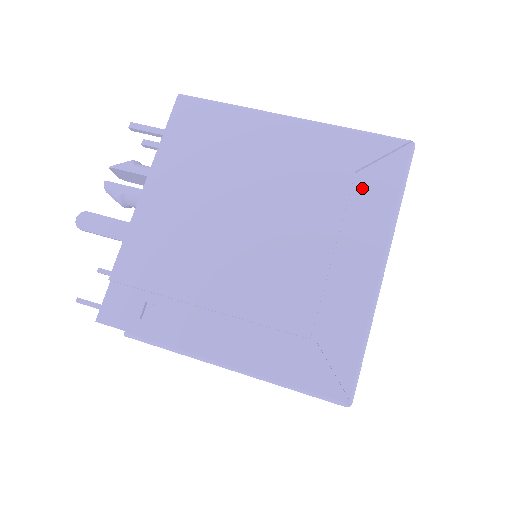
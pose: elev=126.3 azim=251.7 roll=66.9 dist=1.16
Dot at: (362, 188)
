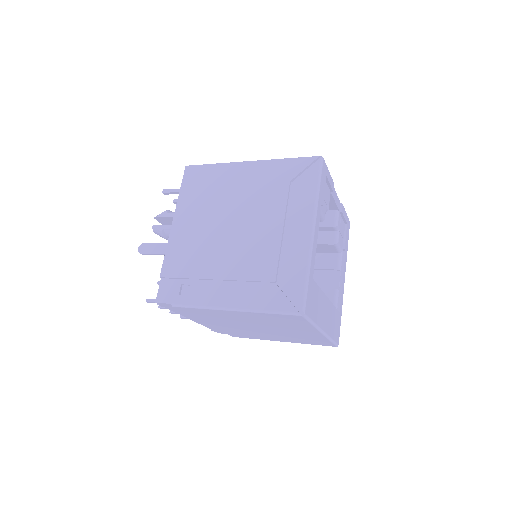
Dot at: (295, 190)
